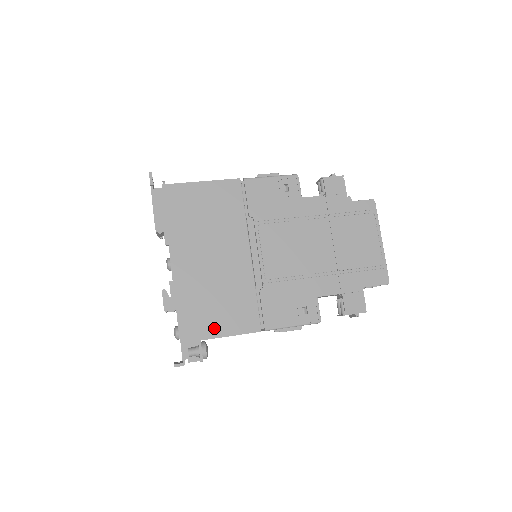
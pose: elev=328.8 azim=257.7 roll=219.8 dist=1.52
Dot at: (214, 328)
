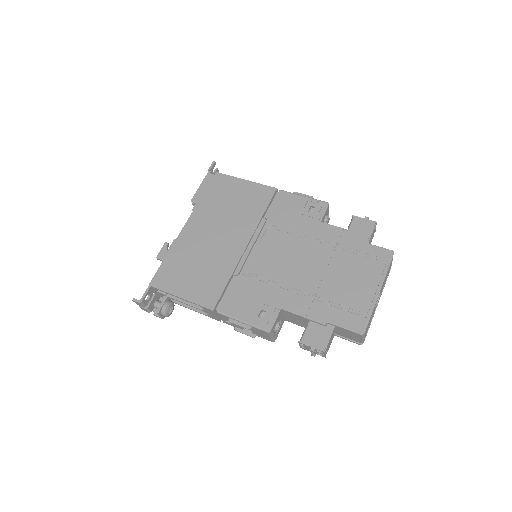
Dot at: (180, 287)
